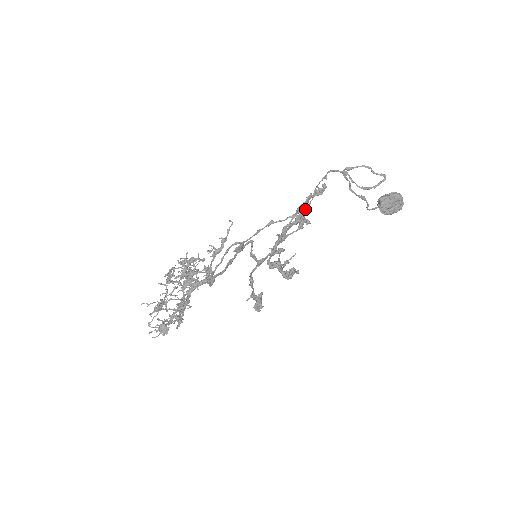
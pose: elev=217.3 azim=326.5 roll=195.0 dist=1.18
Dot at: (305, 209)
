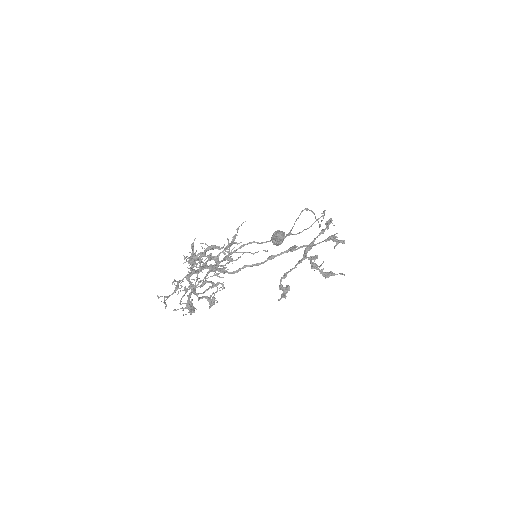
Dot at: occluded
